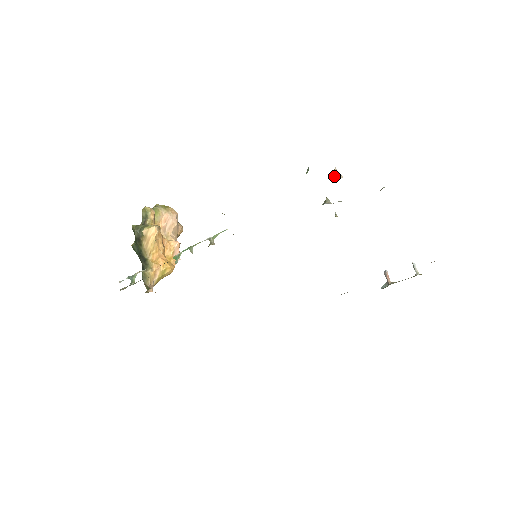
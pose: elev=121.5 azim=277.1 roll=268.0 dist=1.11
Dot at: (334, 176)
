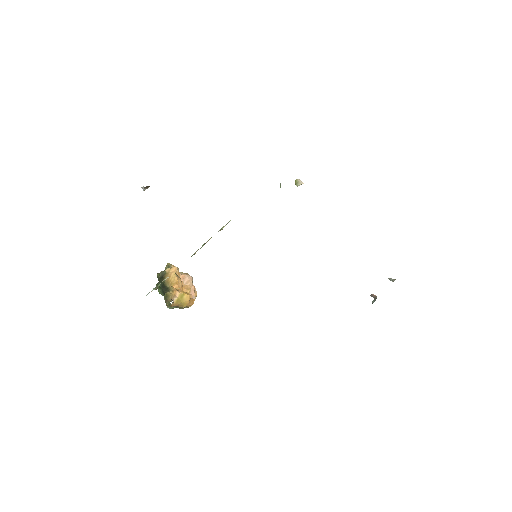
Dot at: (298, 181)
